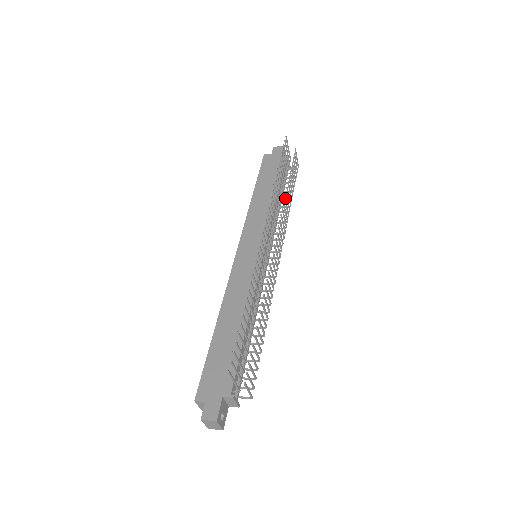
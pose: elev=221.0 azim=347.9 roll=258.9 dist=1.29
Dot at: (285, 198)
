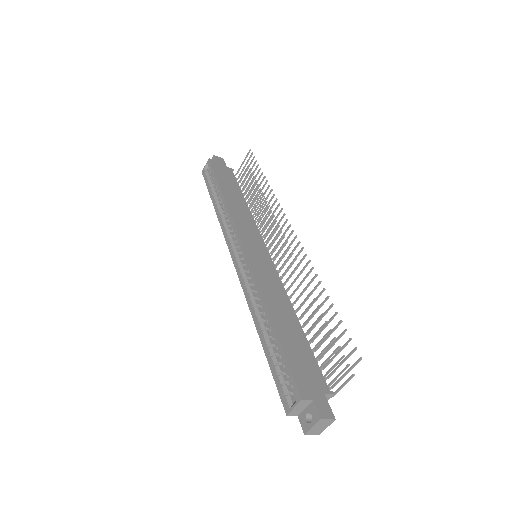
Dot at: occluded
